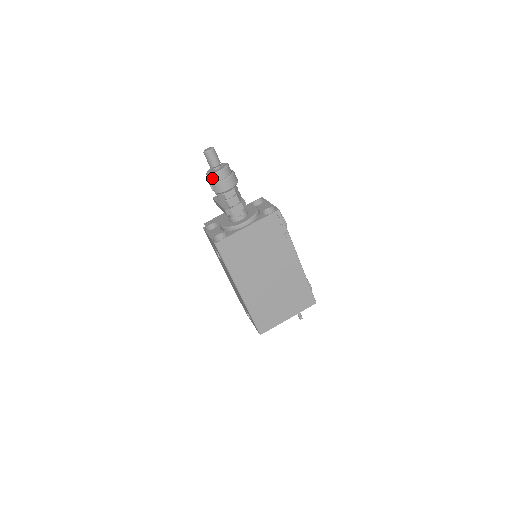
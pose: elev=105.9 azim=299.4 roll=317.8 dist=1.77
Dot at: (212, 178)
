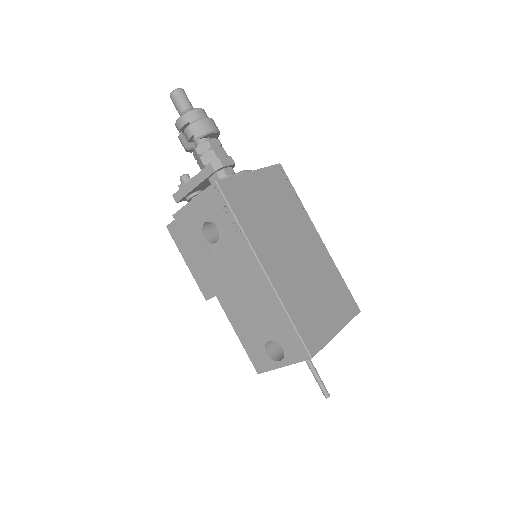
Dot at: (189, 117)
